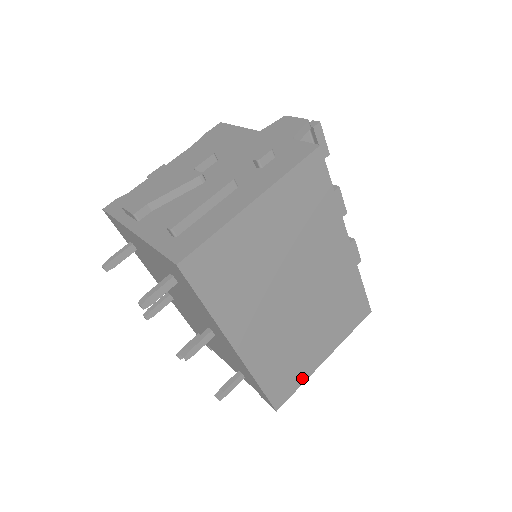
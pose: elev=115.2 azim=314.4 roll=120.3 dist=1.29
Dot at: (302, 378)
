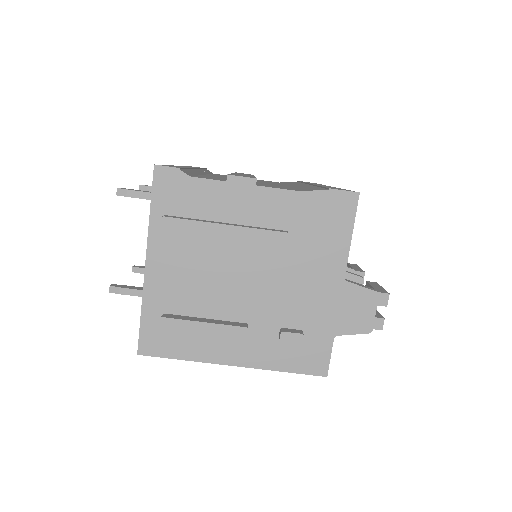
Dot at: occluded
